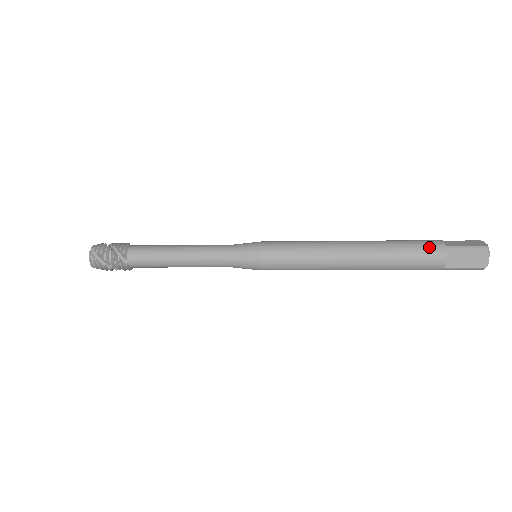
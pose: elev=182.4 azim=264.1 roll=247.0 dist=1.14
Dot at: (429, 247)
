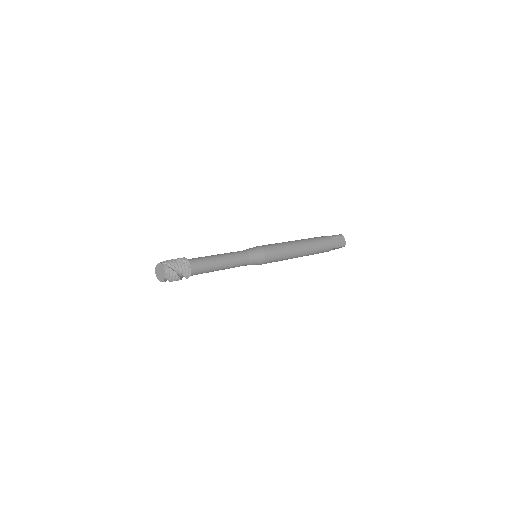
Dot at: (324, 237)
